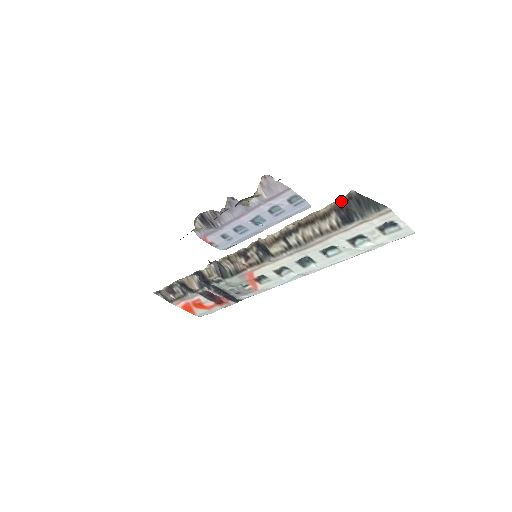
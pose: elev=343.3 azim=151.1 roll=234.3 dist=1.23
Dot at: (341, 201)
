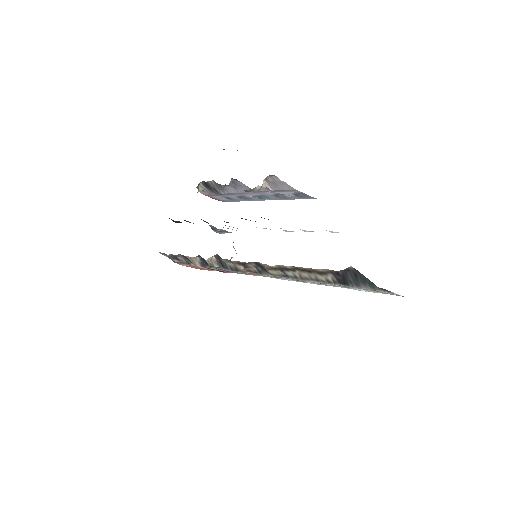
Dot at: occluded
